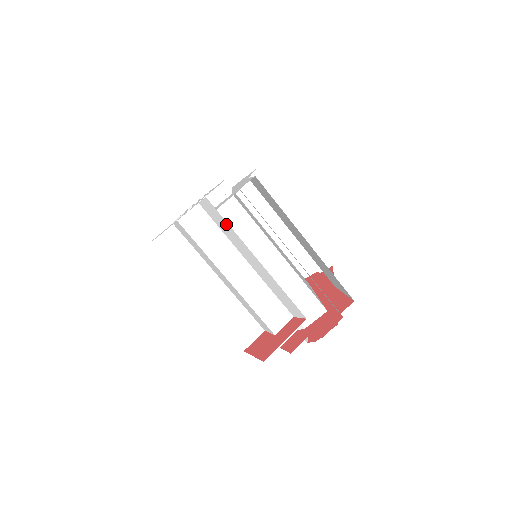
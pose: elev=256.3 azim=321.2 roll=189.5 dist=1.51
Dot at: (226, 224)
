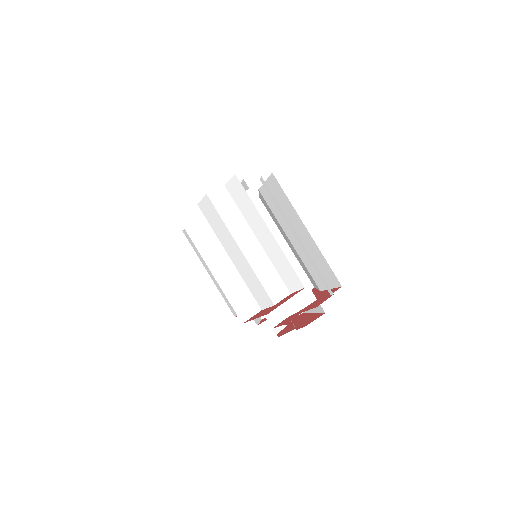
Dot at: (248, 199)
